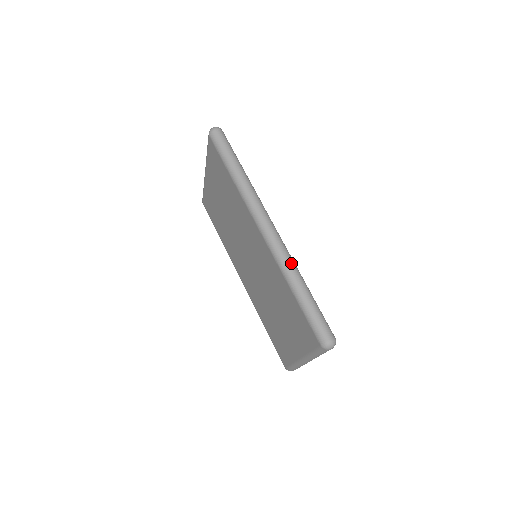
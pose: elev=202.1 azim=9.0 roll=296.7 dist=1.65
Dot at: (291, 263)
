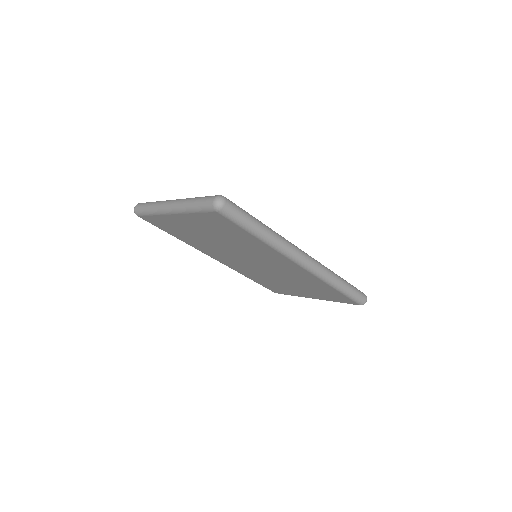
Dot at: (330, 273)
